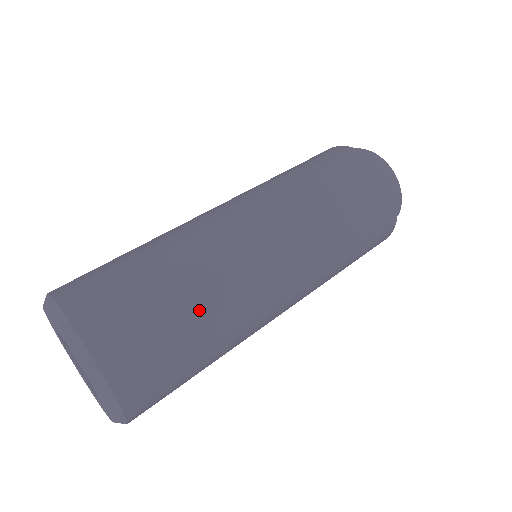
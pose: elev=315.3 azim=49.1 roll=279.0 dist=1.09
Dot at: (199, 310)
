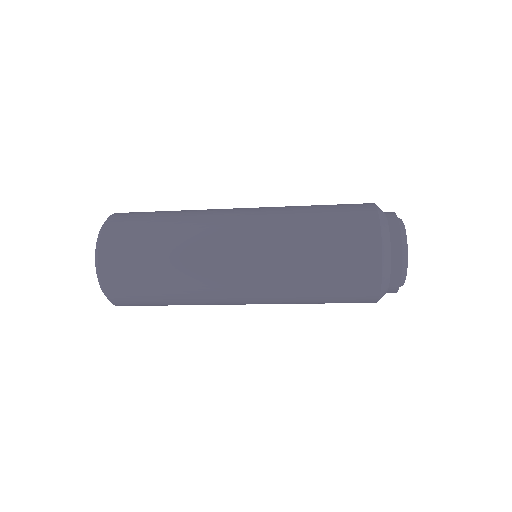
Dot at: (169, 225)
